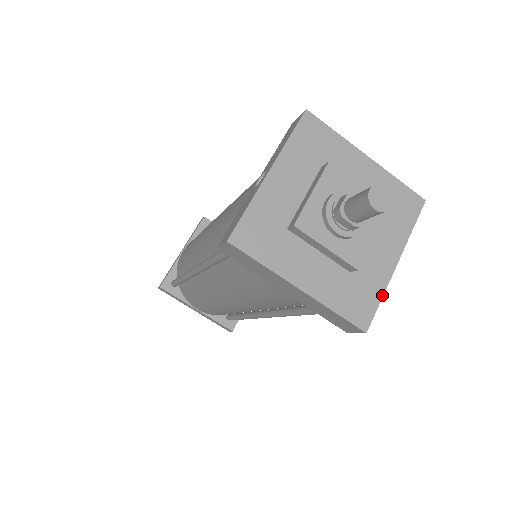
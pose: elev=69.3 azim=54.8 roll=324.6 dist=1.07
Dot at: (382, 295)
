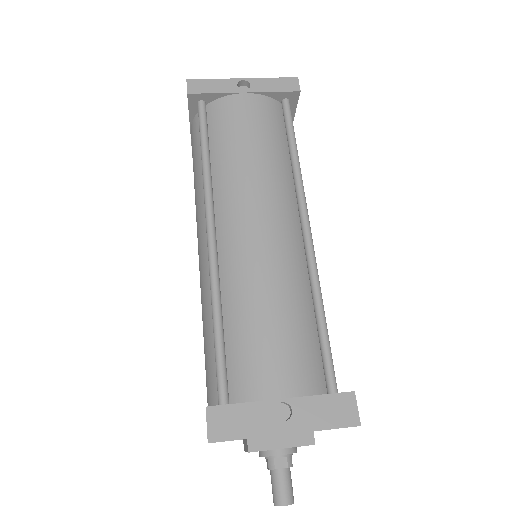
Dot at: occluded
